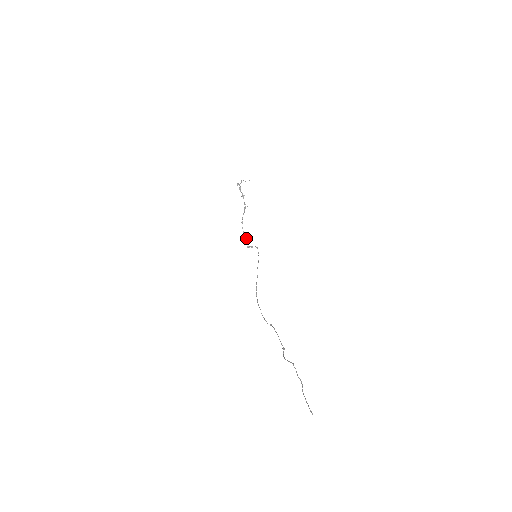
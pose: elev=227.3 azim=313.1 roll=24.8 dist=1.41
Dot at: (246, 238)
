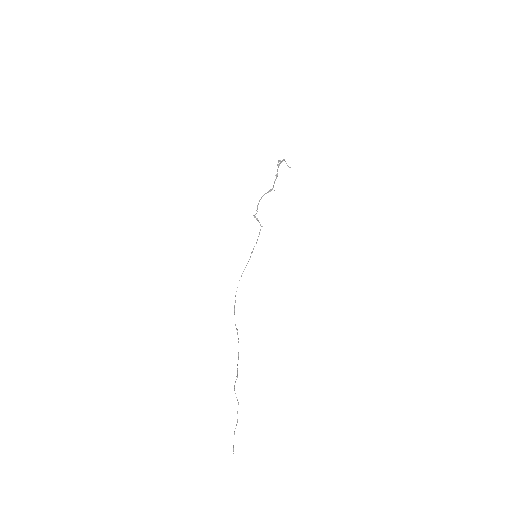
Dot at: occluded
